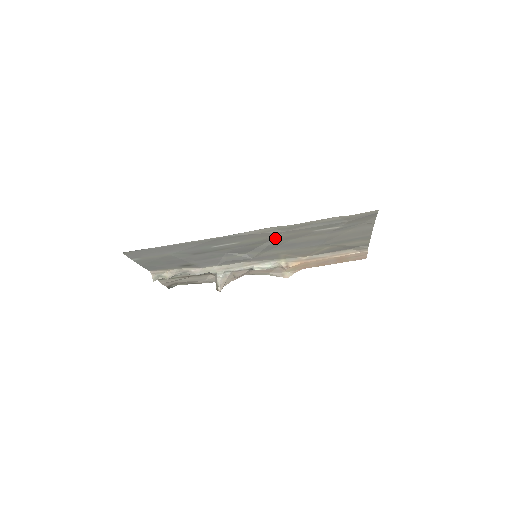
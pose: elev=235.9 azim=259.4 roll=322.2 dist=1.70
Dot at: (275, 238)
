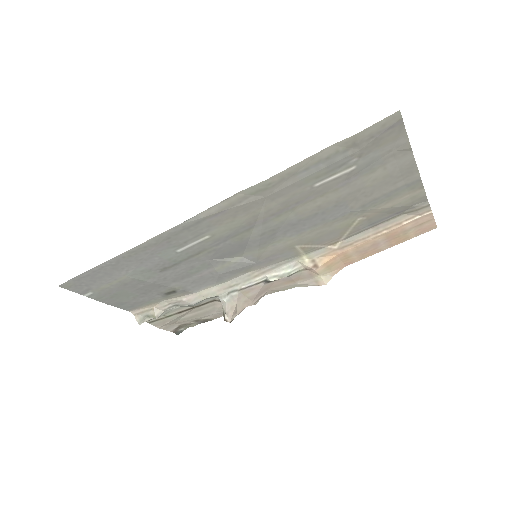
Dot at: (261, 215)
